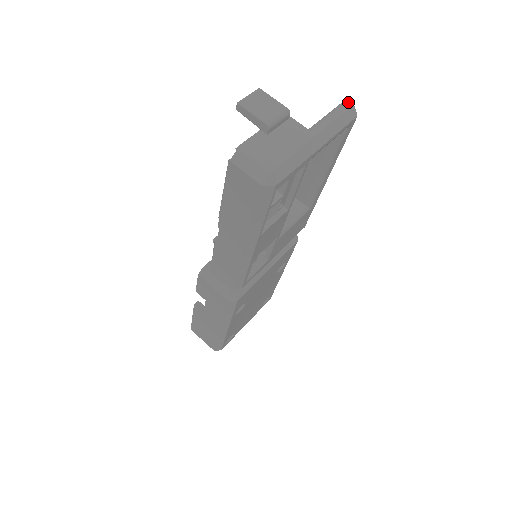
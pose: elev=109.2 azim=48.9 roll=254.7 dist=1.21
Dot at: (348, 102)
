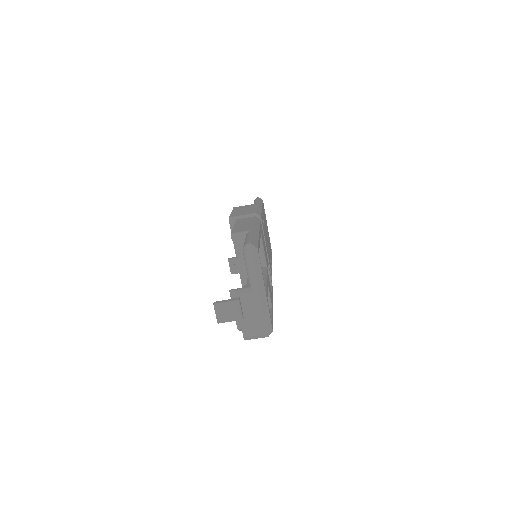
Dot at: (247, 252)
